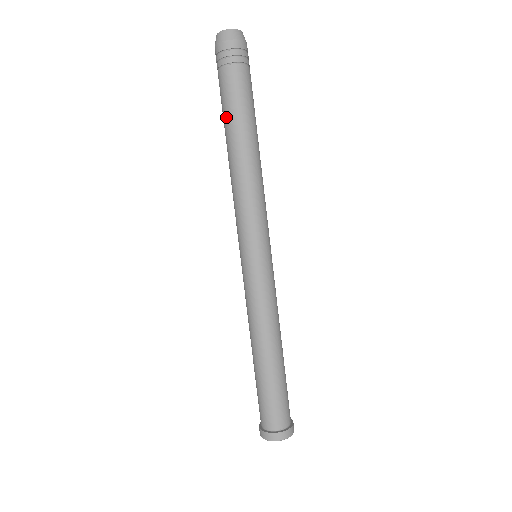
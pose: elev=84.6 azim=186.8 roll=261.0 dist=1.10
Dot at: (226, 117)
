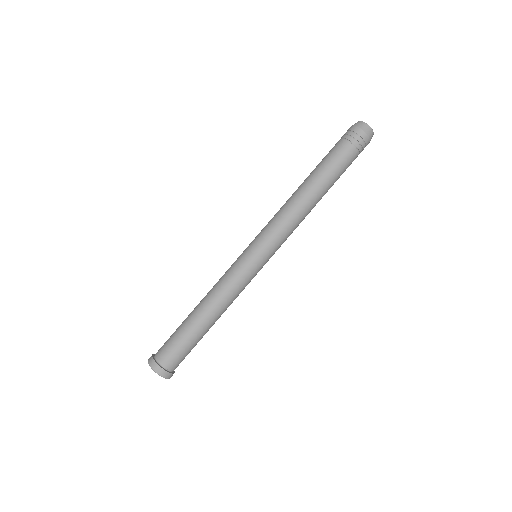
Dot at: (326, 170)
